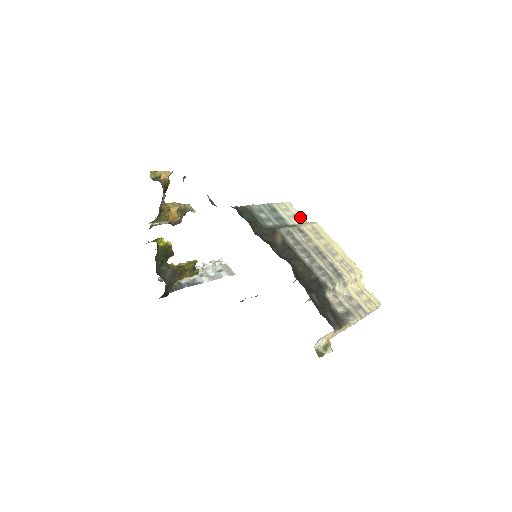
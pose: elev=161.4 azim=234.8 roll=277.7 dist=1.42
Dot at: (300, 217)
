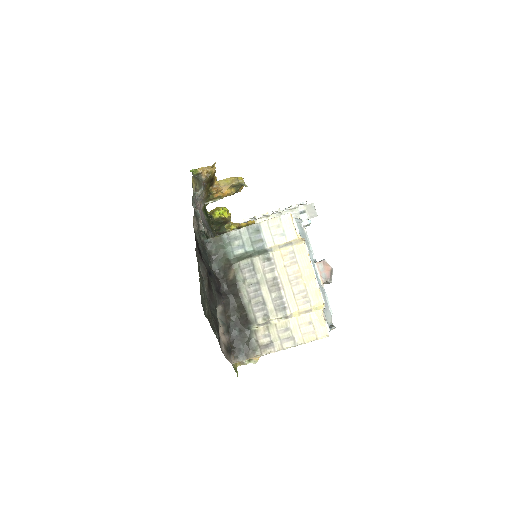
Dot at: (291, 233)
